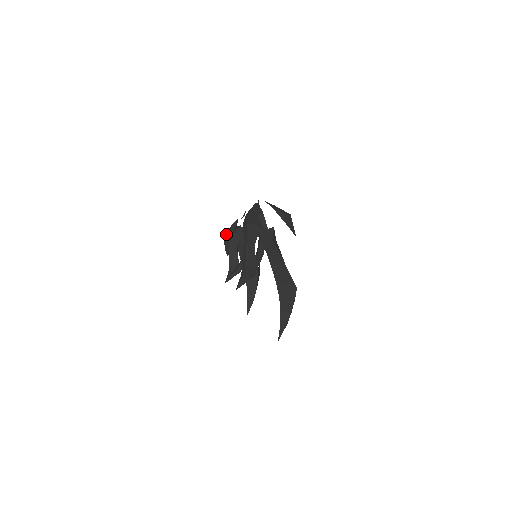
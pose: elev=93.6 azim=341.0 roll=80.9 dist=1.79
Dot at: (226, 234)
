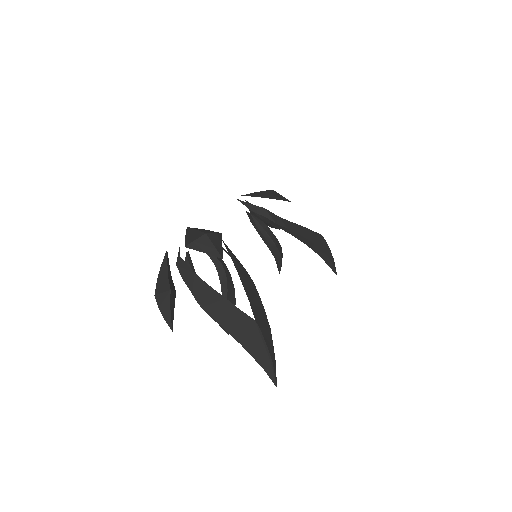
Dot at: occluded
